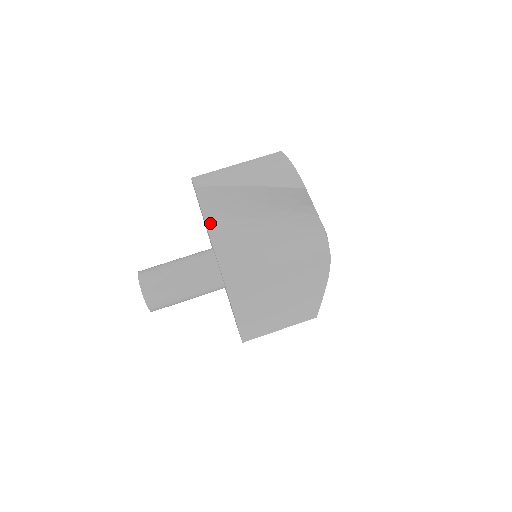
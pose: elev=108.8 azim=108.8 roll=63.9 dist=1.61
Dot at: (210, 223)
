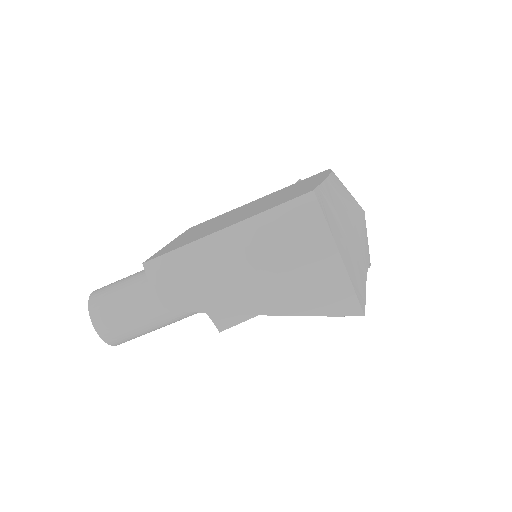
Dot at: occluded
